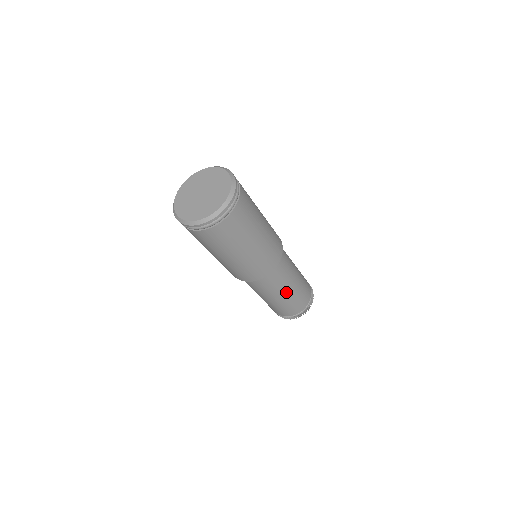
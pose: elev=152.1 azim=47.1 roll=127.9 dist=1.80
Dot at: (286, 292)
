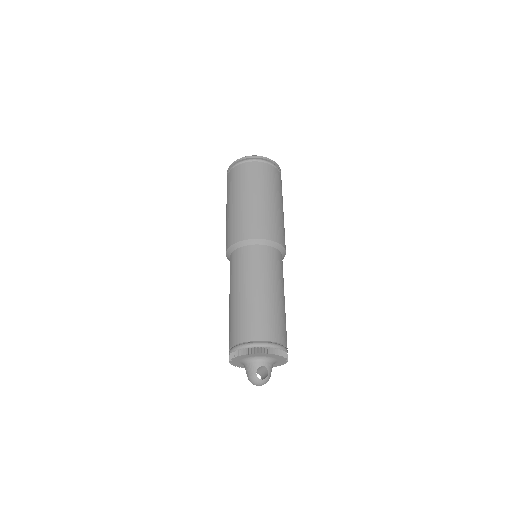
Dot at: (255, 288)
